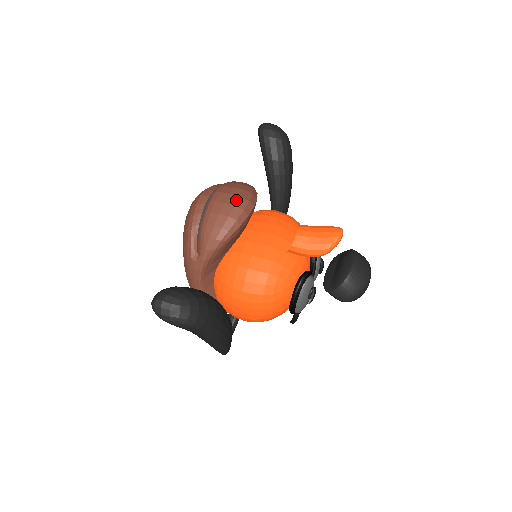
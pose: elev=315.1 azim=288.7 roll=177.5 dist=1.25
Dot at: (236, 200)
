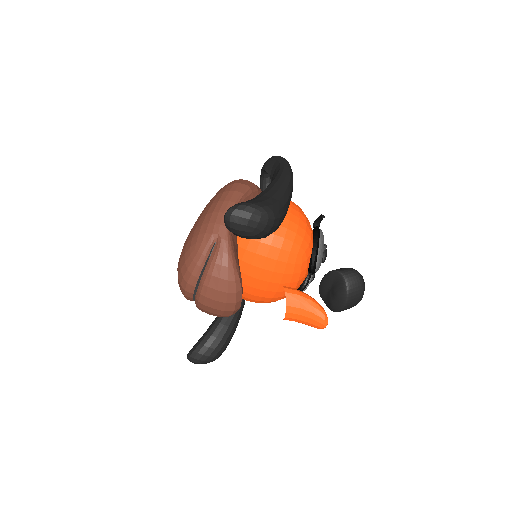
Dot at: (221, 313)
